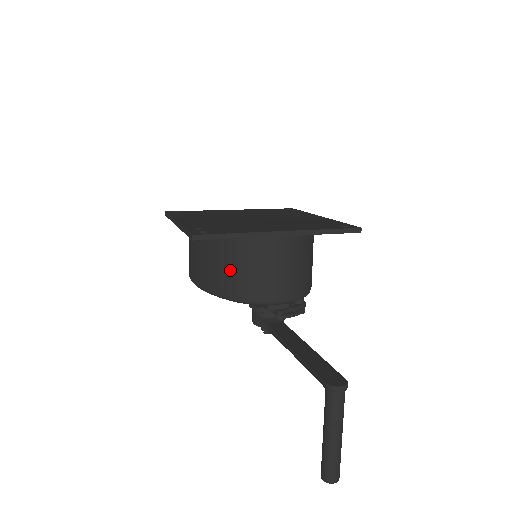
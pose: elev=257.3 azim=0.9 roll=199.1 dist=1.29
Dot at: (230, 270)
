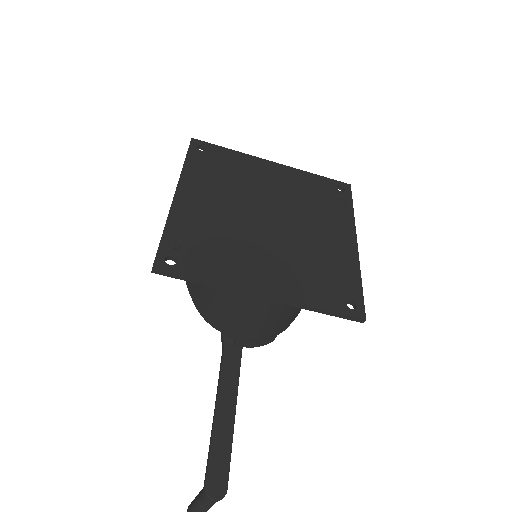
Dot at: (202, 288)
